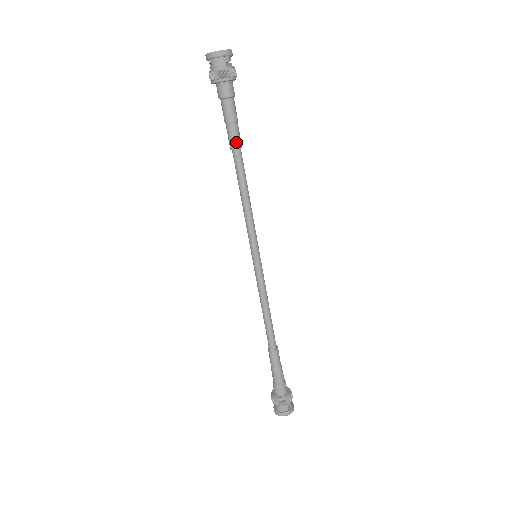
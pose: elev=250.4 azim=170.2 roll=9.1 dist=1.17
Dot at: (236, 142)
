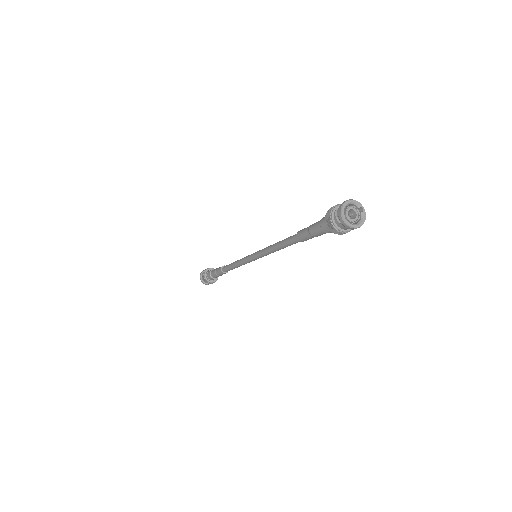
Dot at: (306, 240)
